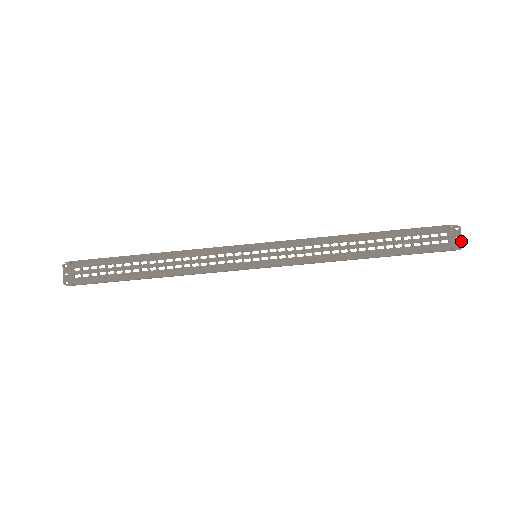
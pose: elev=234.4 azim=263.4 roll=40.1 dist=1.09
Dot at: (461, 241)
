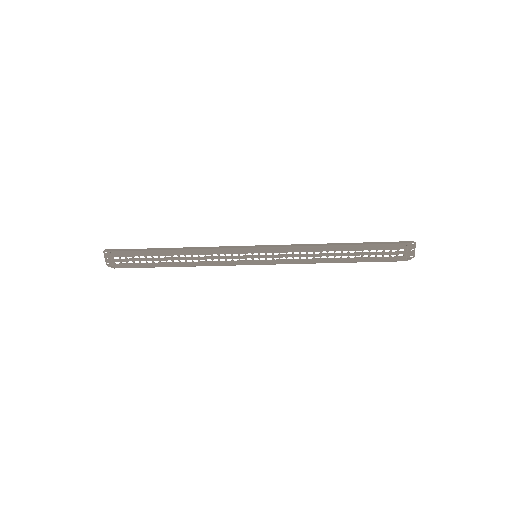
Dot at: (414, 253)
